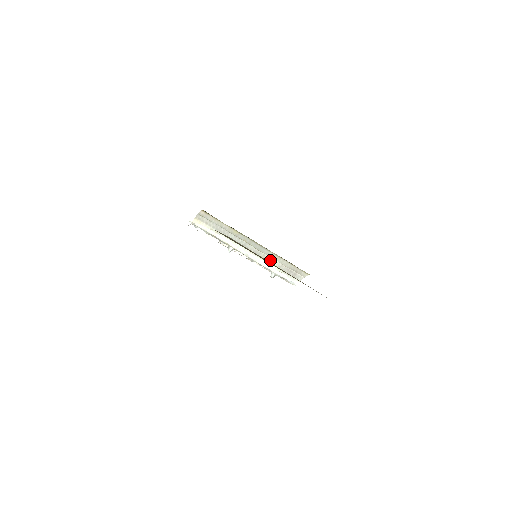
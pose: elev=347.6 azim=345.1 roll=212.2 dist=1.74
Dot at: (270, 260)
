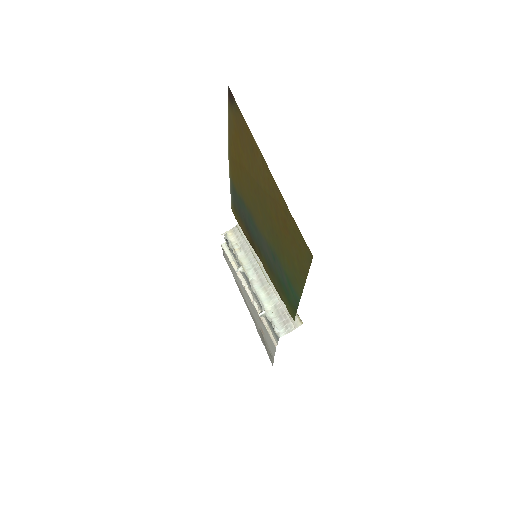
Dot at: (271, 294)
